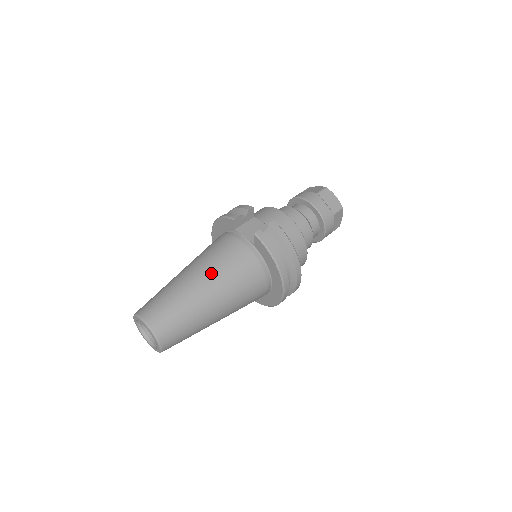
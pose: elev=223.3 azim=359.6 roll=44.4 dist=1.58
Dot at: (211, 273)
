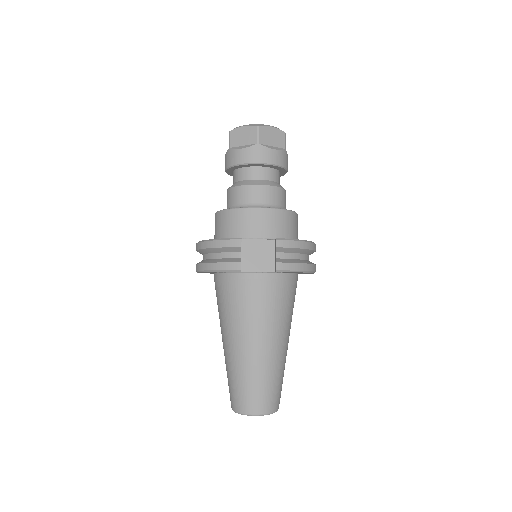
Dot at: (266, 331)
